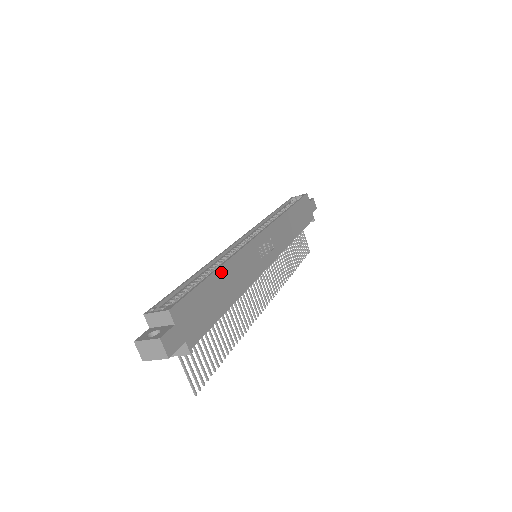
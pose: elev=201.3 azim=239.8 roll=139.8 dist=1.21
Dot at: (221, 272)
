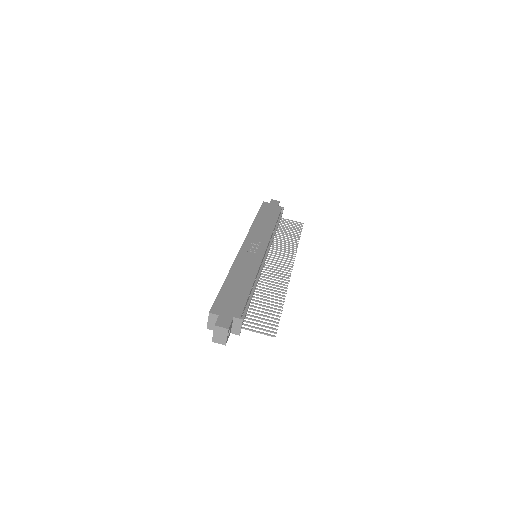
Dot at: (230, 278)
